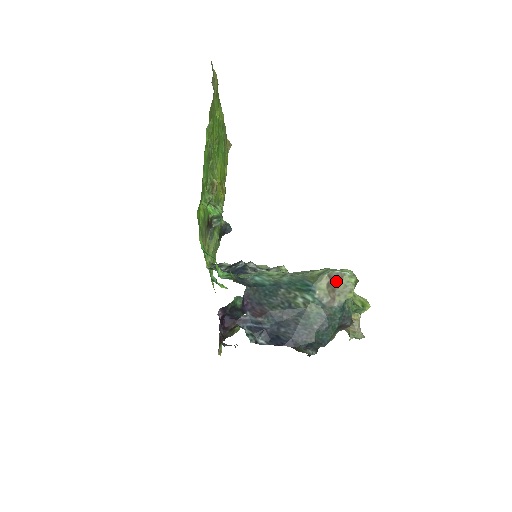
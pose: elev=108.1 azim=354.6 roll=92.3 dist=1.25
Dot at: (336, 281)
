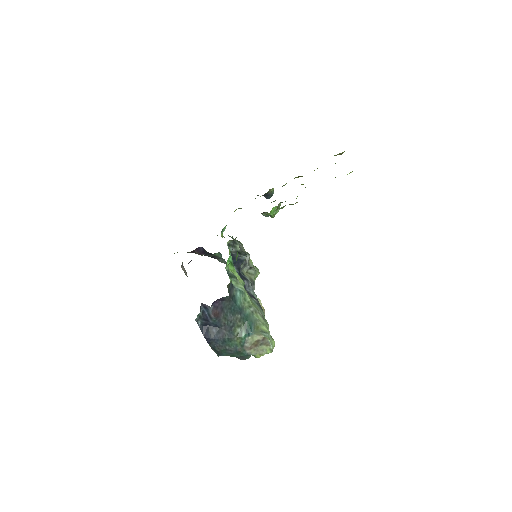
Dot at: (263, 344)
